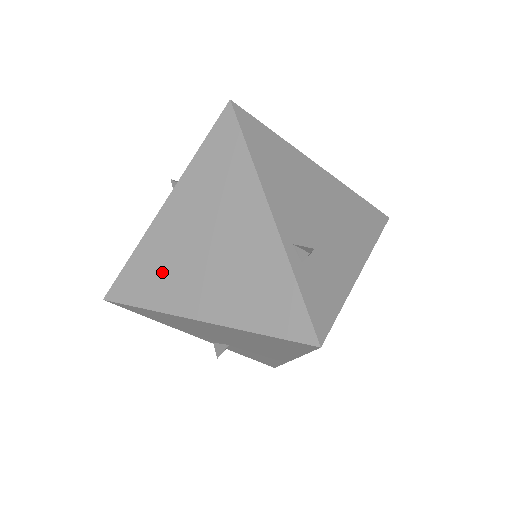
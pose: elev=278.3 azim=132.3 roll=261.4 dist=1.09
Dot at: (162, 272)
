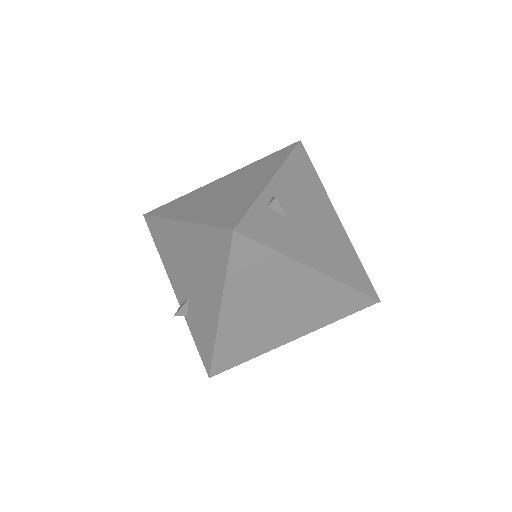
Dot at: (187, 202)
